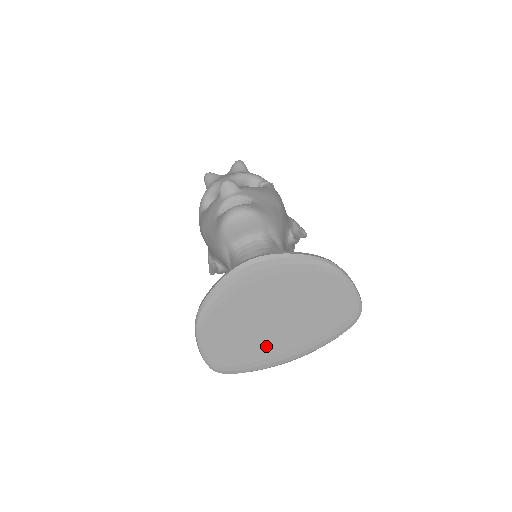
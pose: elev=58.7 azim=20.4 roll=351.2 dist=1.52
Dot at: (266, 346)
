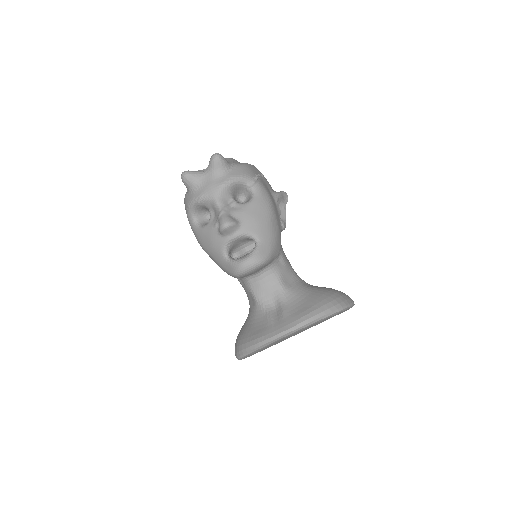
Dot at: occluded
